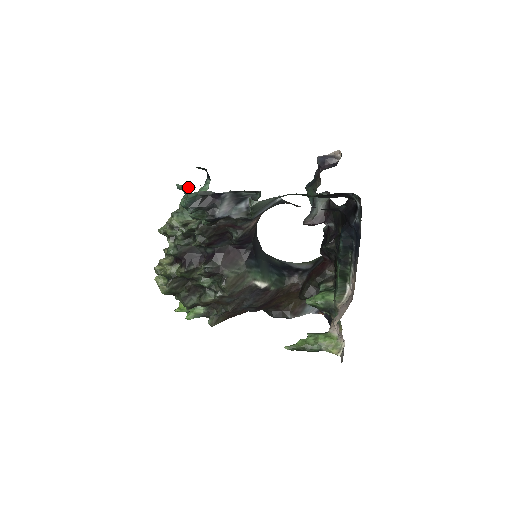
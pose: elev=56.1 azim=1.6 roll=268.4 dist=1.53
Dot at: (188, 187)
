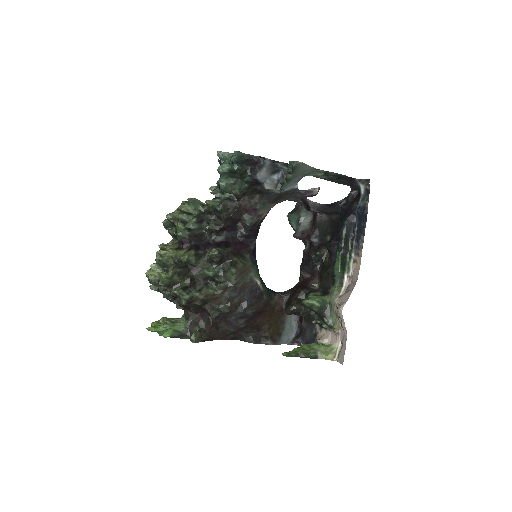
Dot at: (229, 154)
